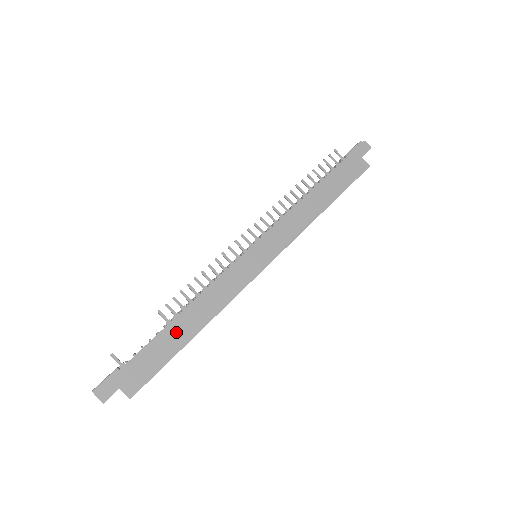
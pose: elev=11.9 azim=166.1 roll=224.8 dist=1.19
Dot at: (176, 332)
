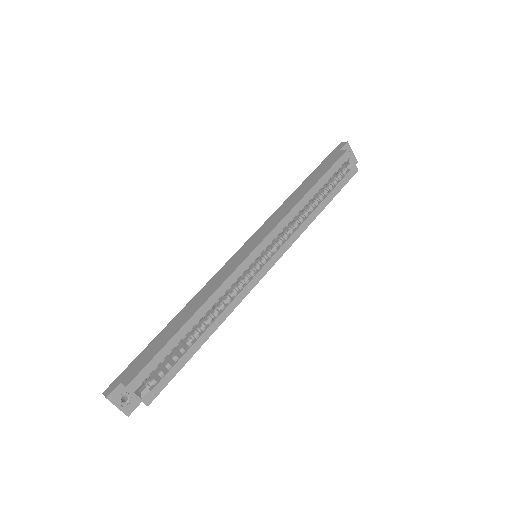
Dot at: (173, 325)
